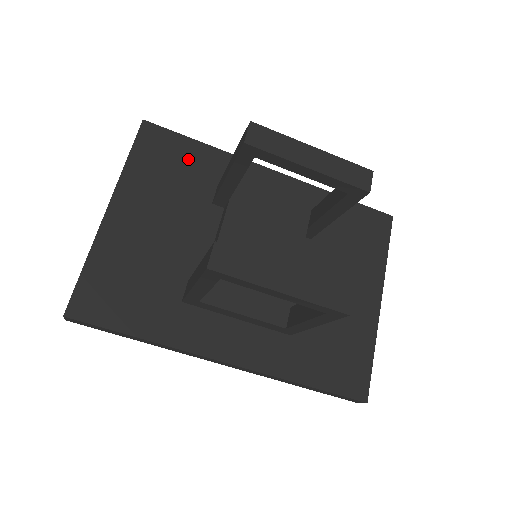
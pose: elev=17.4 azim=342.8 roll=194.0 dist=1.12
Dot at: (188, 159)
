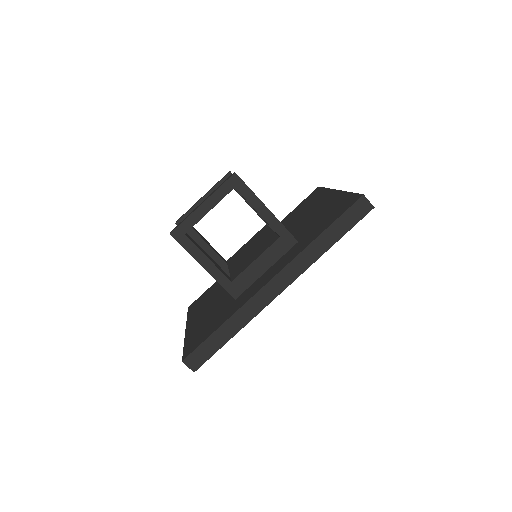
Dot at: (212, 289)
